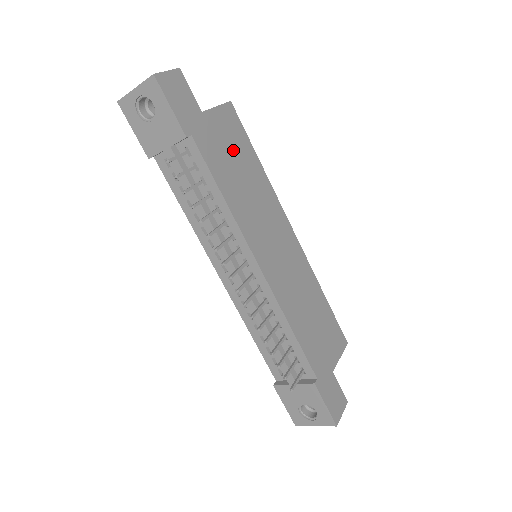
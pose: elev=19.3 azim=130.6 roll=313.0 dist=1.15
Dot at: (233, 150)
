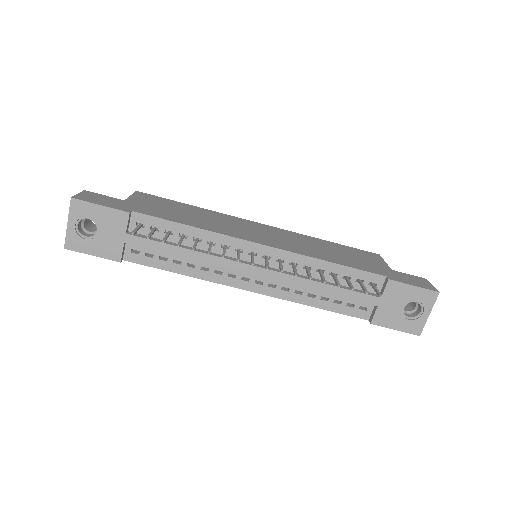
Dot at: (168, 207)
